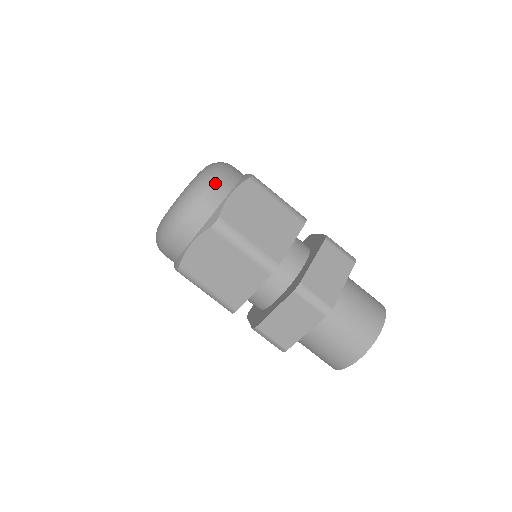
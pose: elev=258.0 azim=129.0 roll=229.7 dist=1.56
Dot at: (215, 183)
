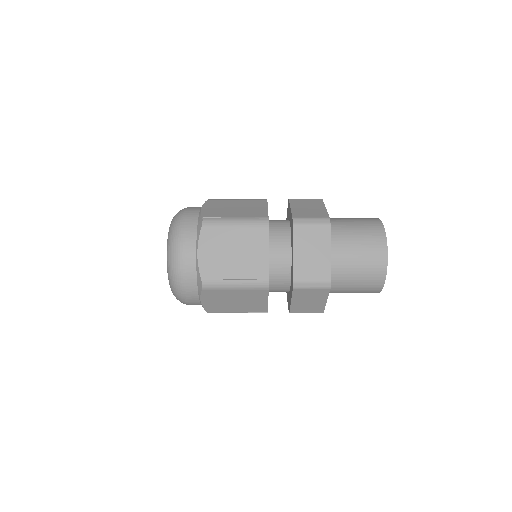
Dot at: (186, 211)
